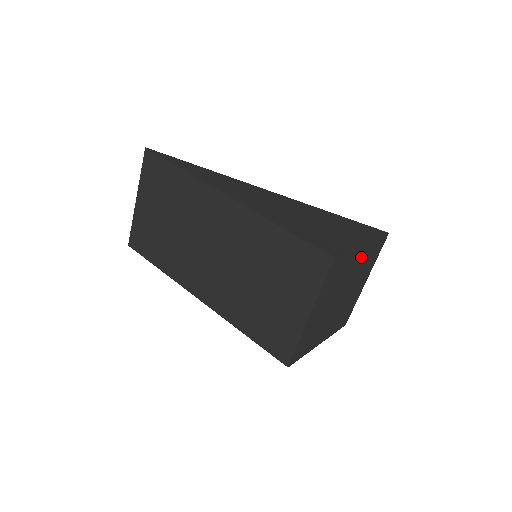
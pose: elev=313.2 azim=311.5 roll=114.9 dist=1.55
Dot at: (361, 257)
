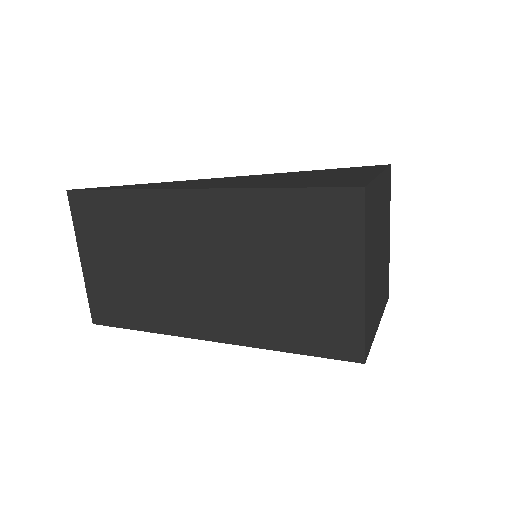
Dot at: (381, 194)
